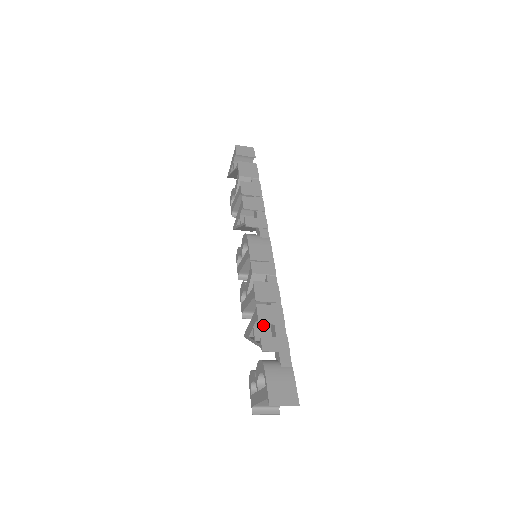
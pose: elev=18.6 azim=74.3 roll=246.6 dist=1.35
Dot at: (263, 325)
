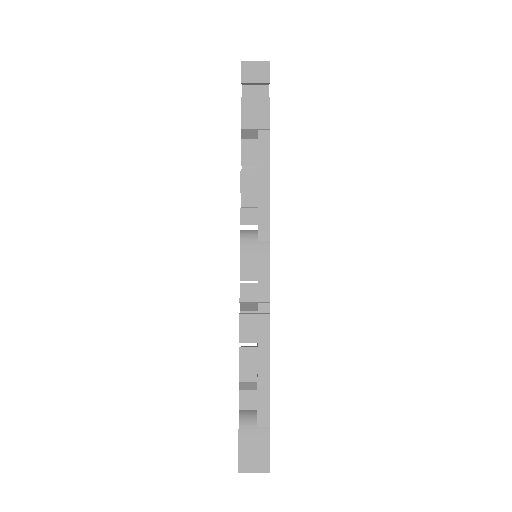
Dot at: occluded
